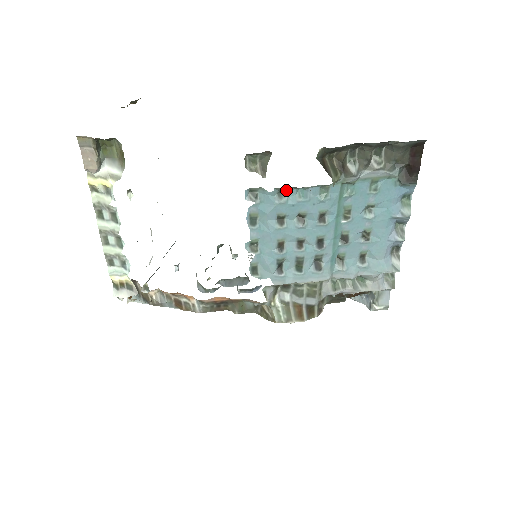
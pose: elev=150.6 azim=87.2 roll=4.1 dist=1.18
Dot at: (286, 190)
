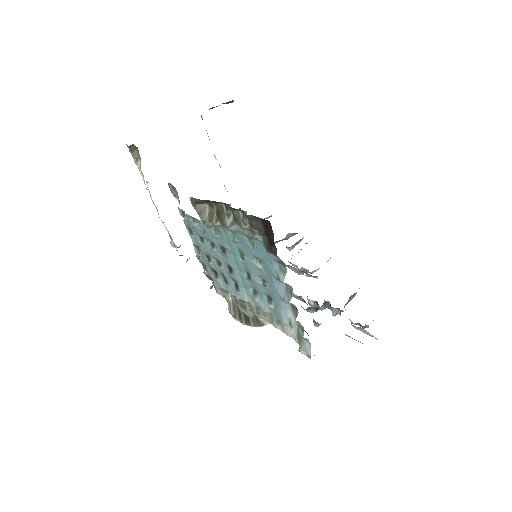
Dot at: (195, 218)
